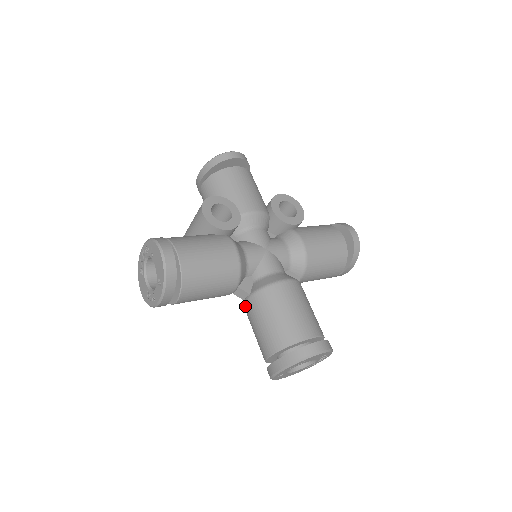
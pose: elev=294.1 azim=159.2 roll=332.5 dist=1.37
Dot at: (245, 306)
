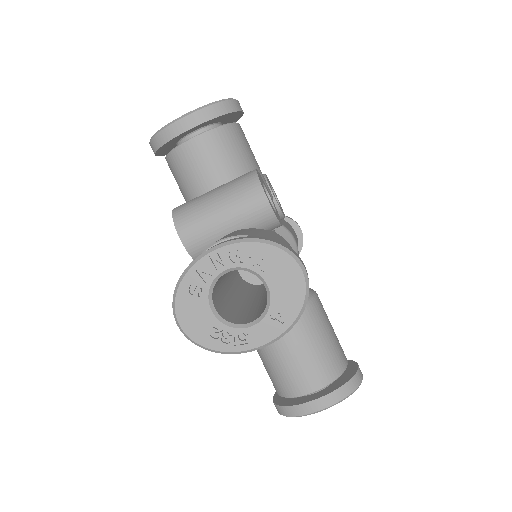
Dot at: occluded
